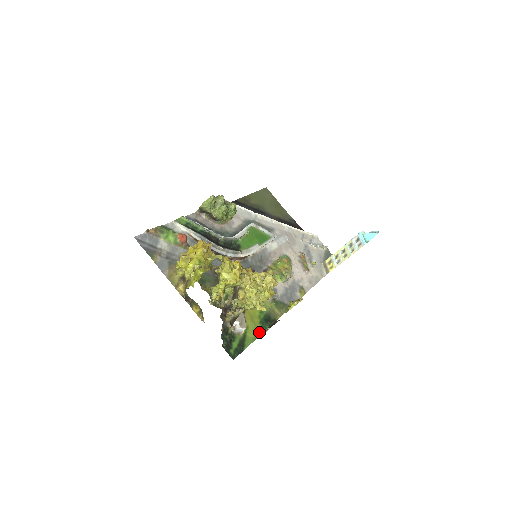
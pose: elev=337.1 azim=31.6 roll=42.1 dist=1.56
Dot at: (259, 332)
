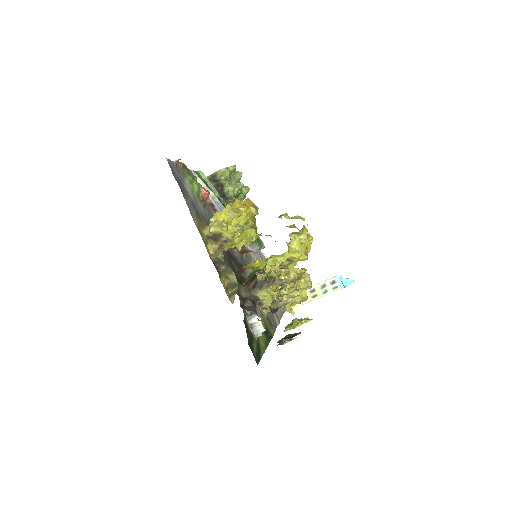
Dot at: (265, 343)
